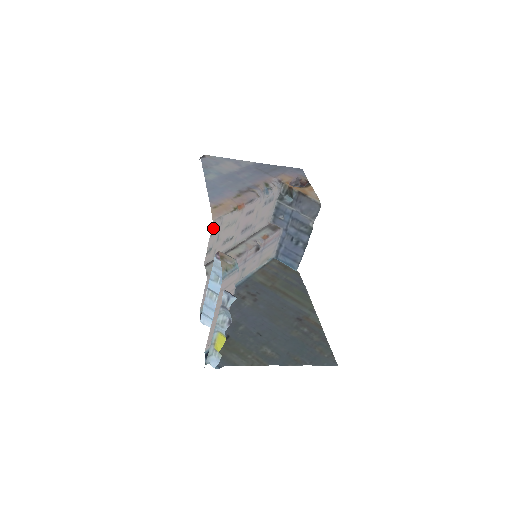
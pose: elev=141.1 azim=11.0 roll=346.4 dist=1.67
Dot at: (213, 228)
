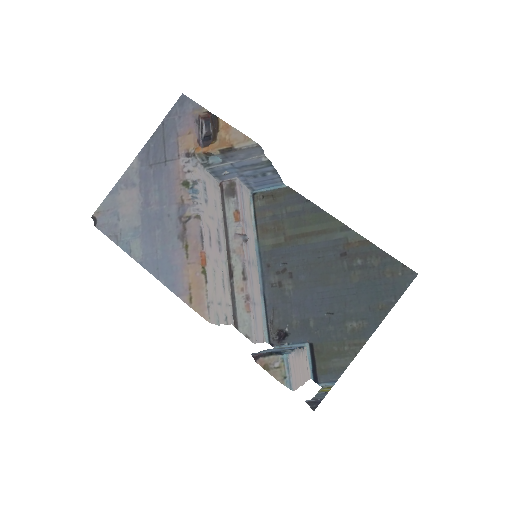
Dot at: (214, 320)
